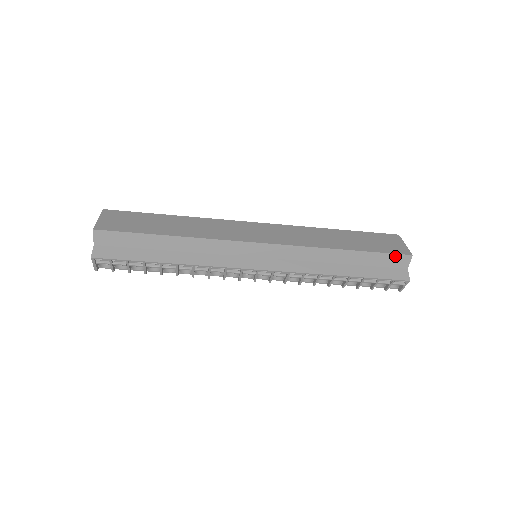
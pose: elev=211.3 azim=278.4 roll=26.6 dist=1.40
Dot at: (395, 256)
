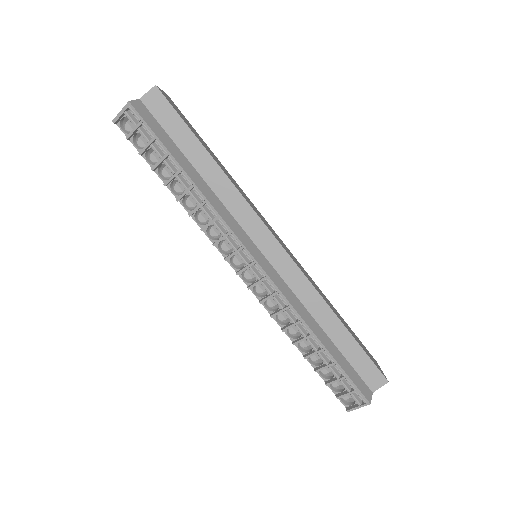
Dot at: (374, 368)
